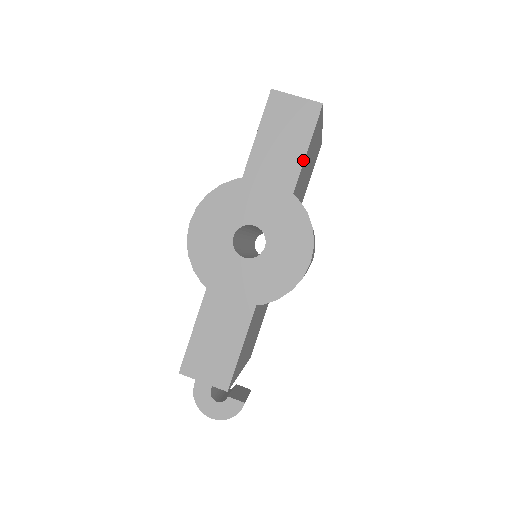
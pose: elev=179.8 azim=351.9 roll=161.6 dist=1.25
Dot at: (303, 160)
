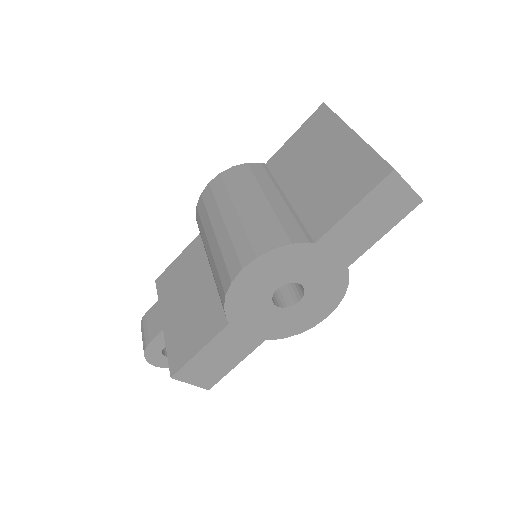
Dot at: (374, 243)
